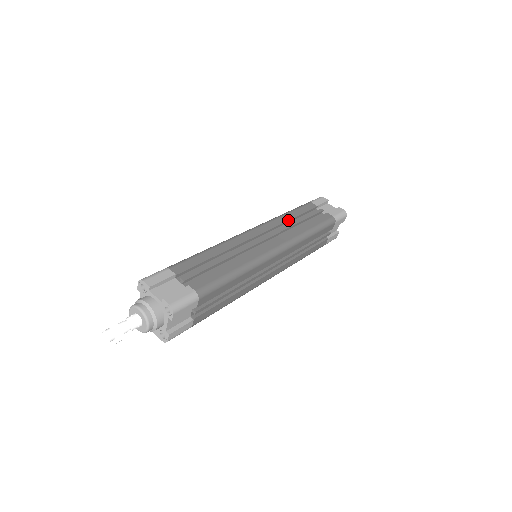
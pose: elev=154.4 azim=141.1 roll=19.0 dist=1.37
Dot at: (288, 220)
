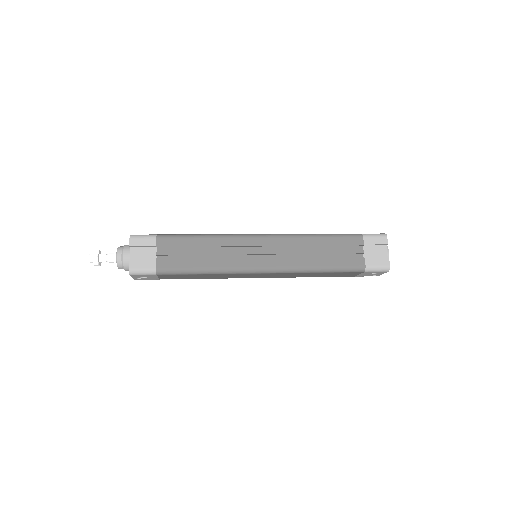
Dot at: occluded
